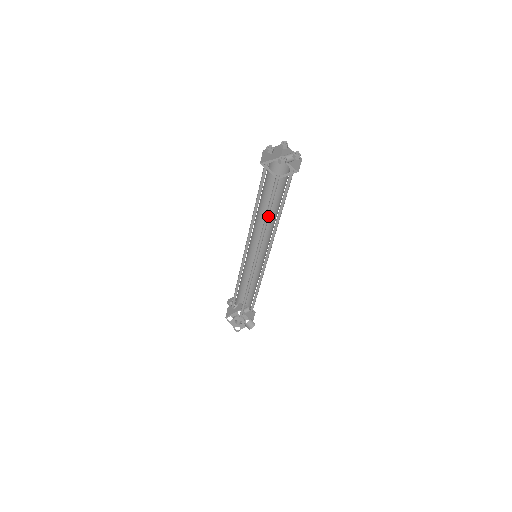
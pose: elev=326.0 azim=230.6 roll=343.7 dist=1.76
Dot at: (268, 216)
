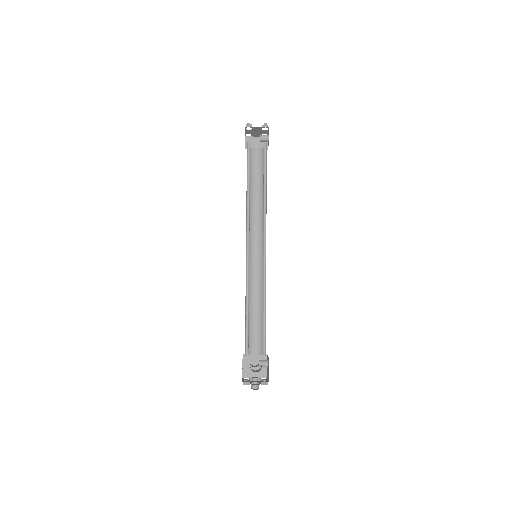
Dot at: occluded
